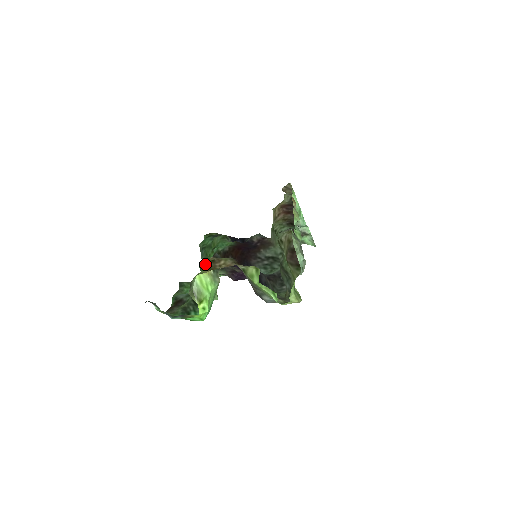
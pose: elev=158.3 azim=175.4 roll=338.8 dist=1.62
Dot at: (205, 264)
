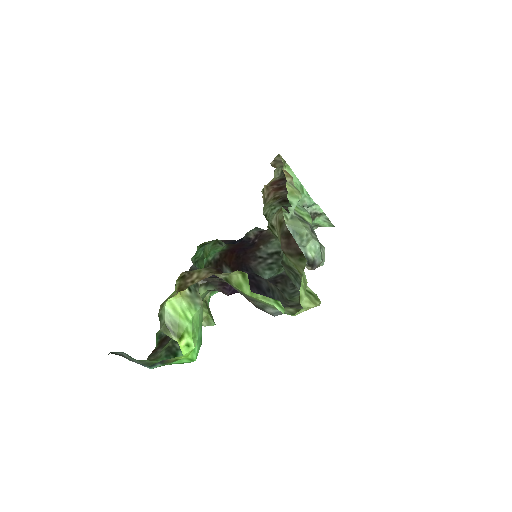
Dot at: occluded
